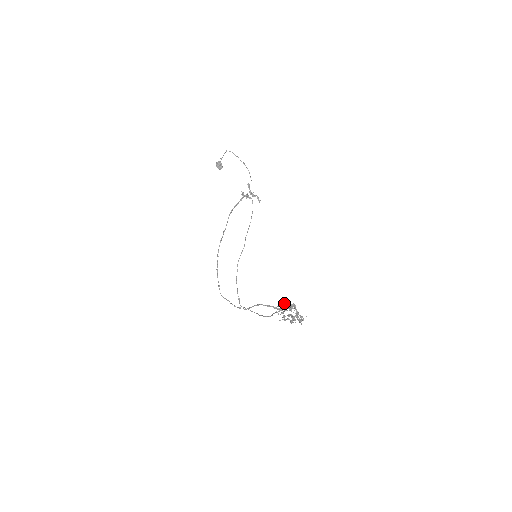
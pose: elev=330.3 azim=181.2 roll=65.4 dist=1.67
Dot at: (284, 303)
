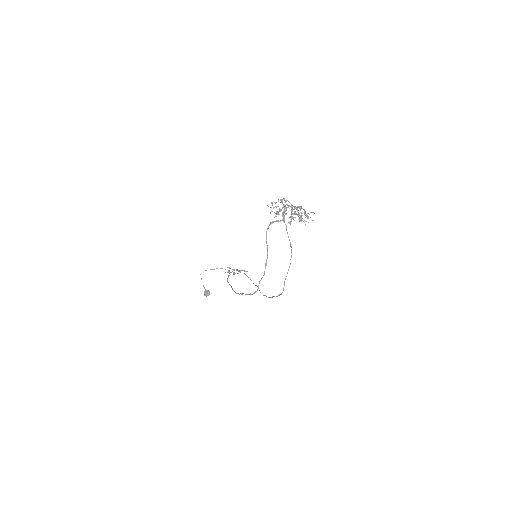
Dot at: (272, 203)
